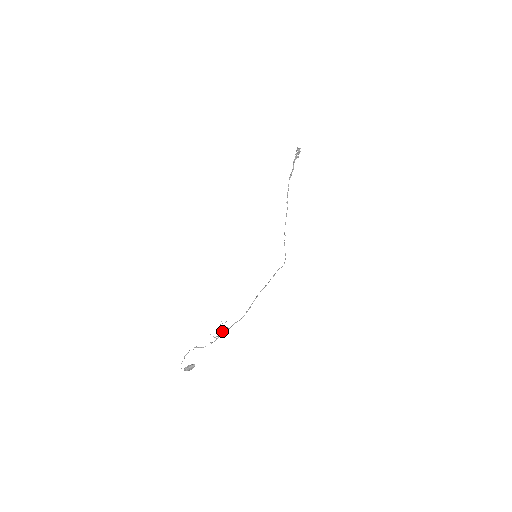
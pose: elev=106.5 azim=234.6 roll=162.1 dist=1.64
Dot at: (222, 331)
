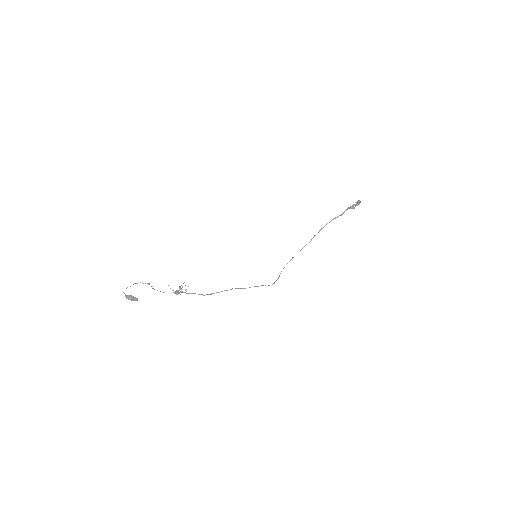
Dot at: (180, 291)
